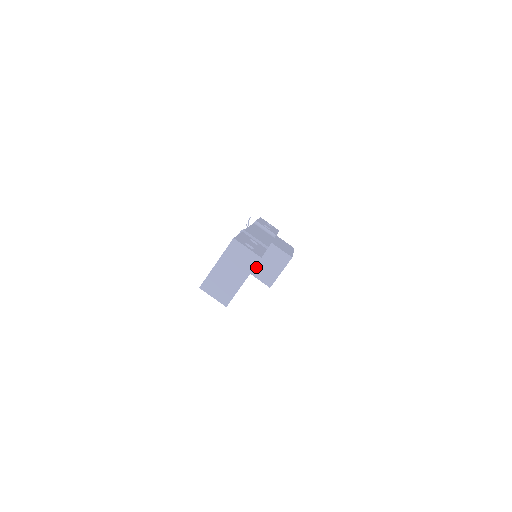
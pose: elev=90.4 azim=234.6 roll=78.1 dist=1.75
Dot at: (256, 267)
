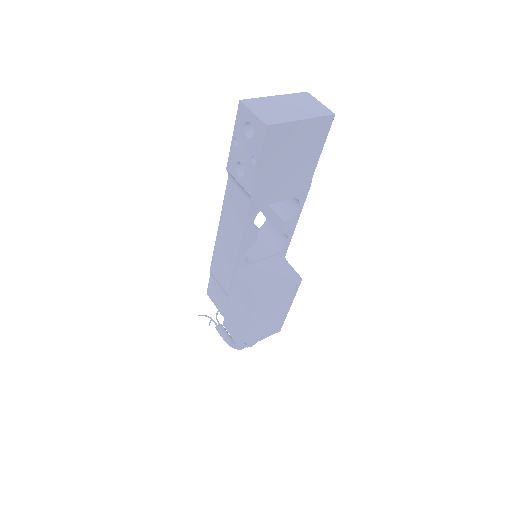
Dot at: (249, 268)
